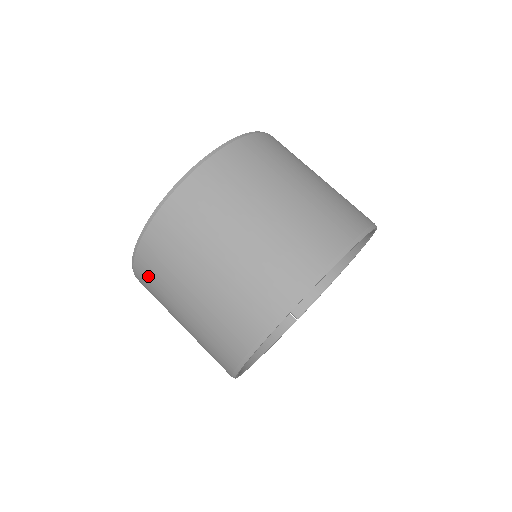
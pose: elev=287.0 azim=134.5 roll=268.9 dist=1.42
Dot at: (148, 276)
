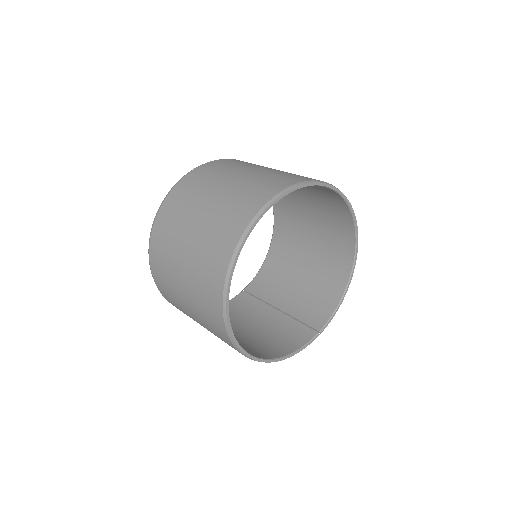
Dot at: (158, 267)
